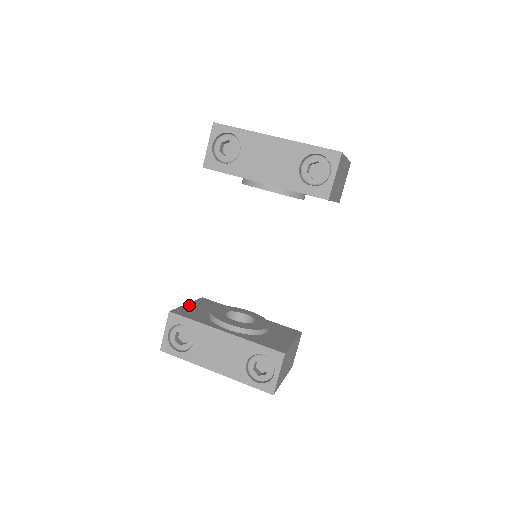
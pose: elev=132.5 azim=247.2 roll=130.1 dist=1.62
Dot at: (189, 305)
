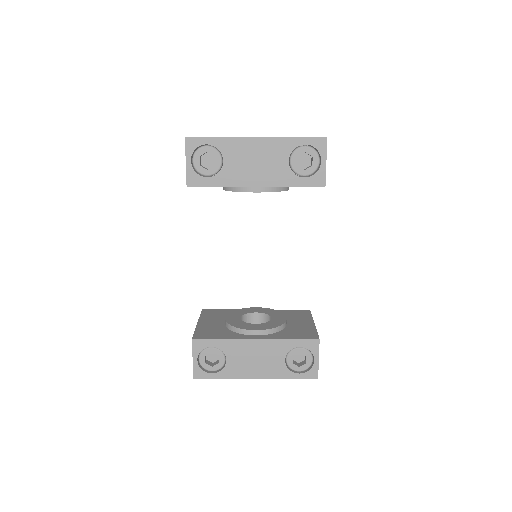
Dot at: (201, 324)
